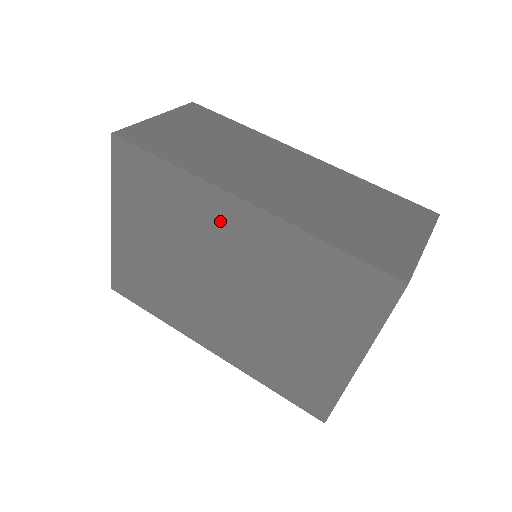
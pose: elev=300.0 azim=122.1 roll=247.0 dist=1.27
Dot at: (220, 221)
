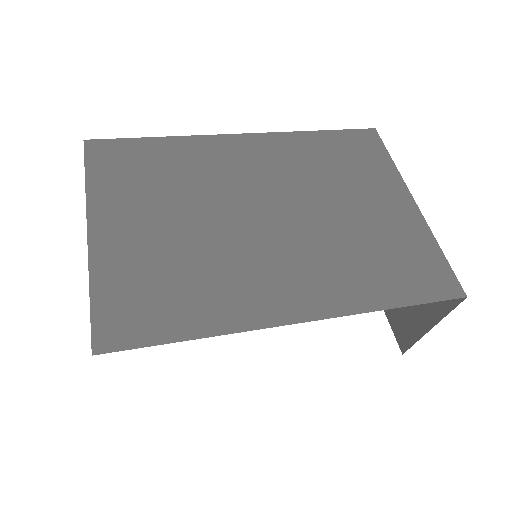
Dot at: (230, 158)
